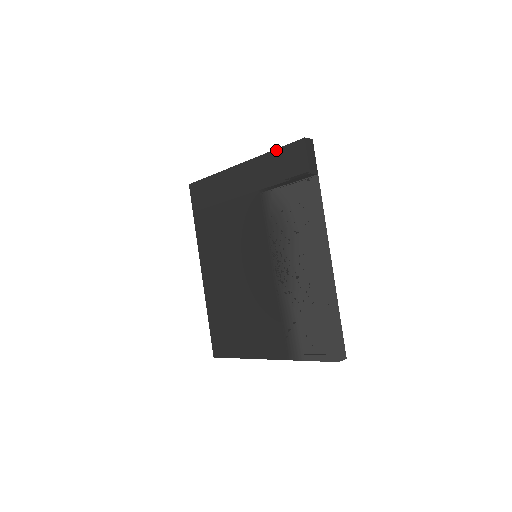
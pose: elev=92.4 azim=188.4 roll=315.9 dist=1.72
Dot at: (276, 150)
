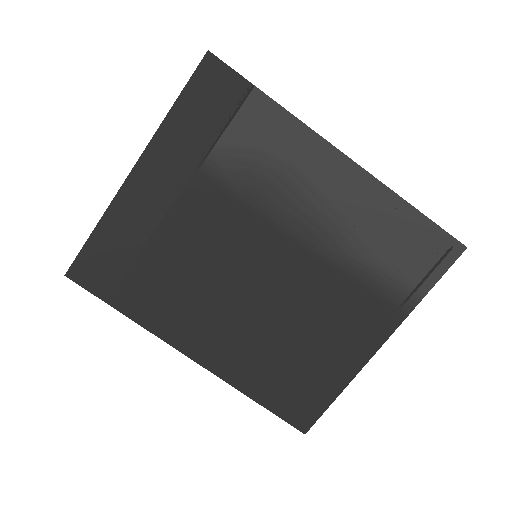
Dot at: (177, 101)
